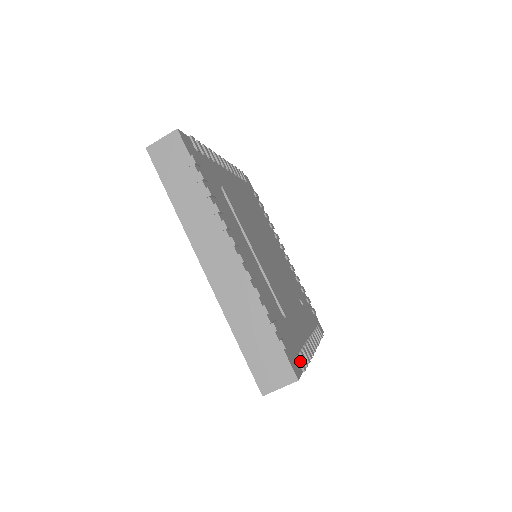
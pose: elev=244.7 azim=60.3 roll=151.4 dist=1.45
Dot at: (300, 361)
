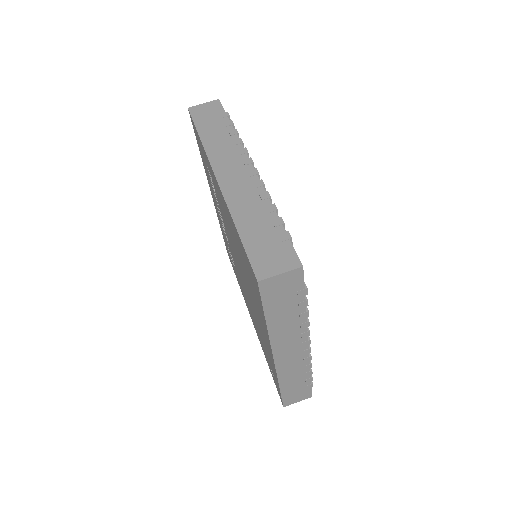
Dot at: occluded
